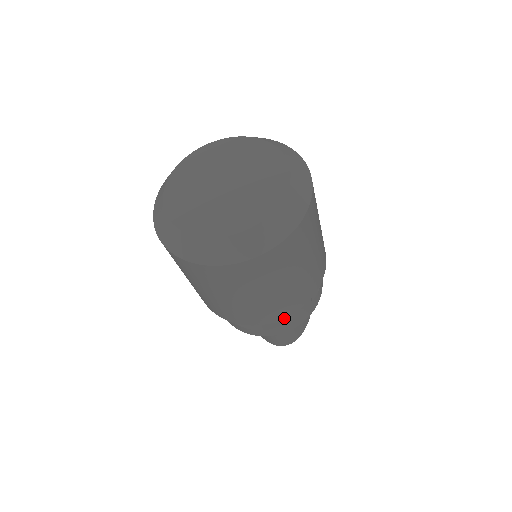
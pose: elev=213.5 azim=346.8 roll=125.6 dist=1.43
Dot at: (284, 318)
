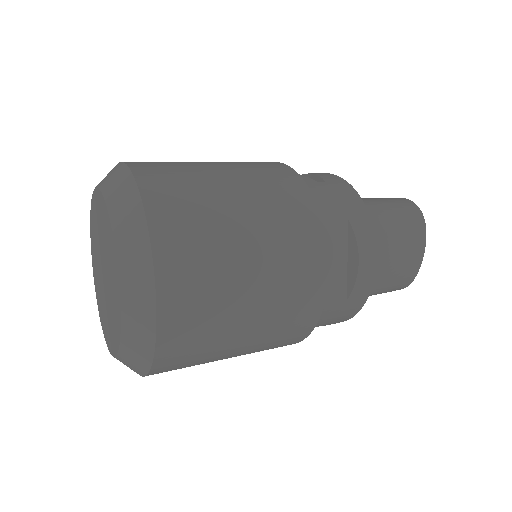
Dot at: (315, 326)
